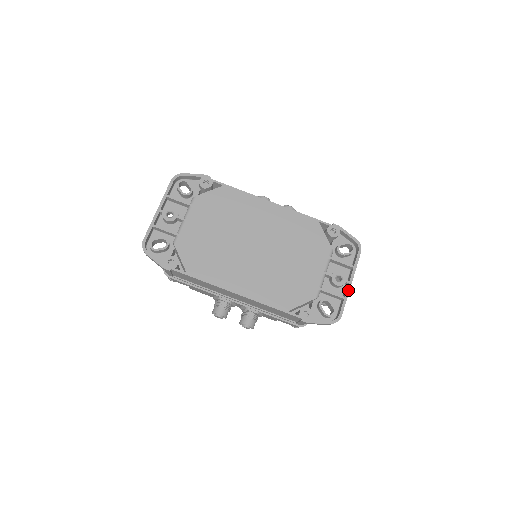
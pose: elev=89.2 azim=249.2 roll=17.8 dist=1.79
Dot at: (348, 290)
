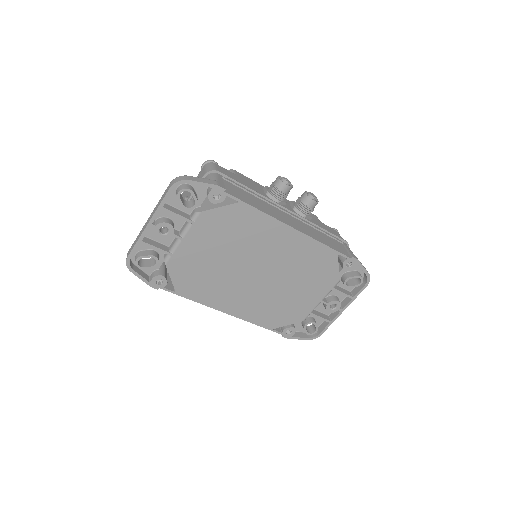
Dot at: (337, 316)
